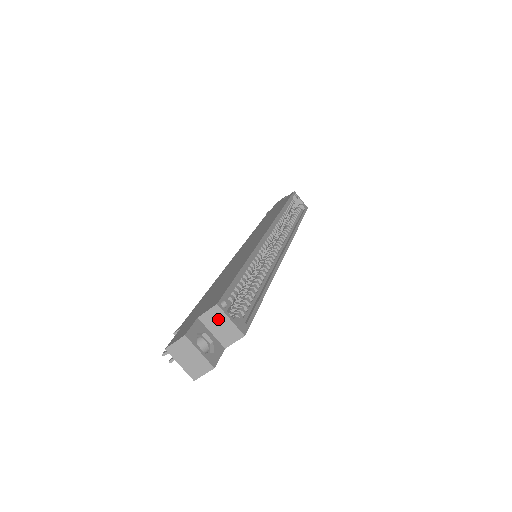
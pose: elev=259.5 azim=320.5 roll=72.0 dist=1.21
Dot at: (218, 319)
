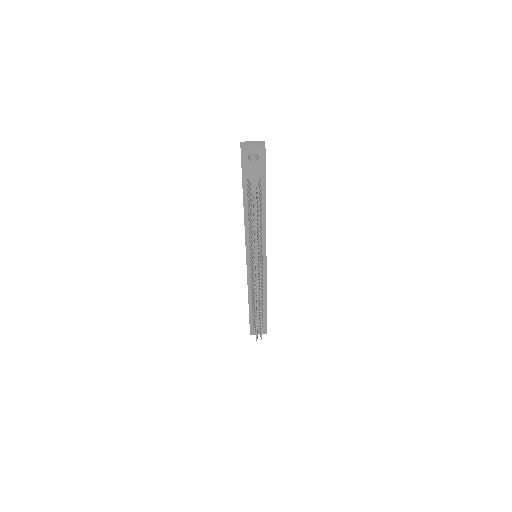
Dot at: occluded
